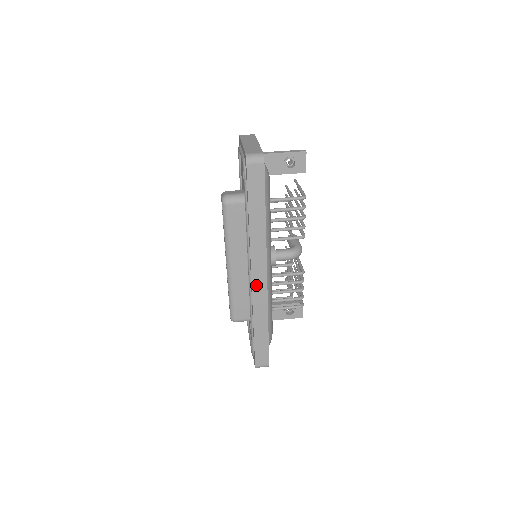
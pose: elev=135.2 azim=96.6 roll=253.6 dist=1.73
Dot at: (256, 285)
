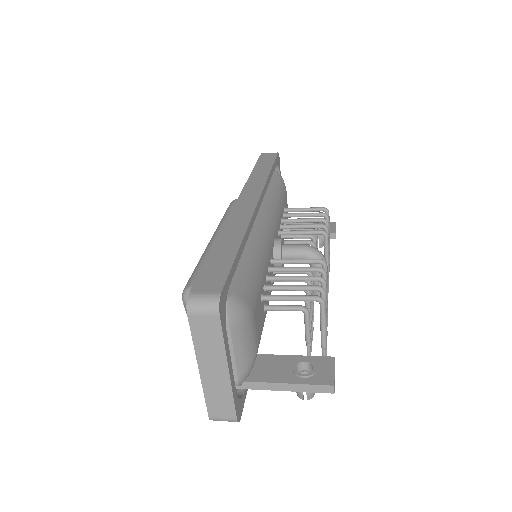
Dot at: (240, 206)
